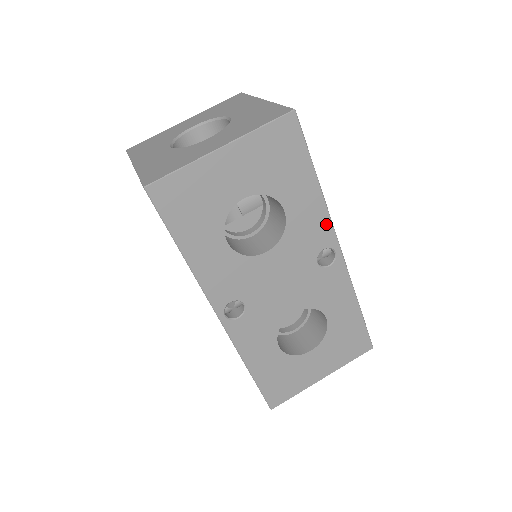
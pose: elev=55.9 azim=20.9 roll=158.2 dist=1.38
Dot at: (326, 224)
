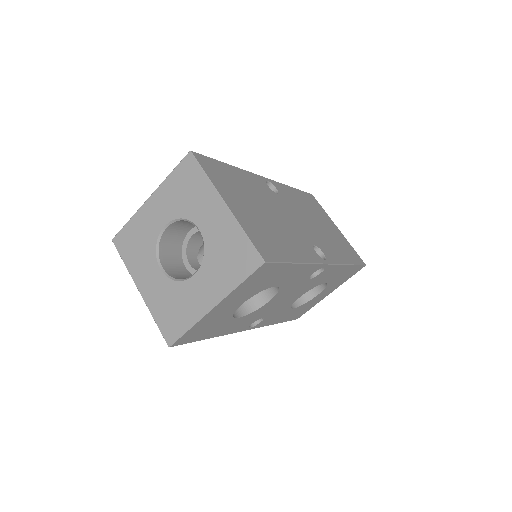
Dot at: (312, 267)
